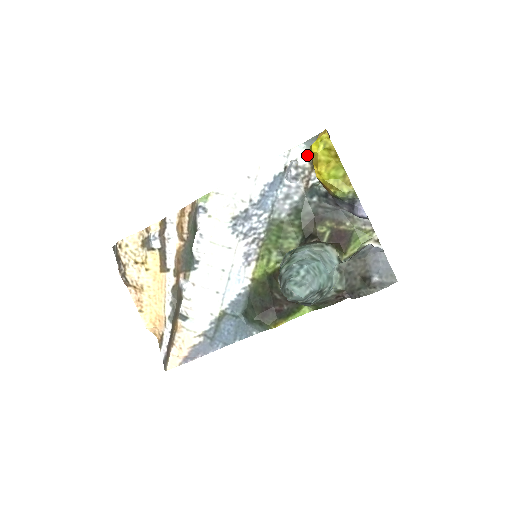
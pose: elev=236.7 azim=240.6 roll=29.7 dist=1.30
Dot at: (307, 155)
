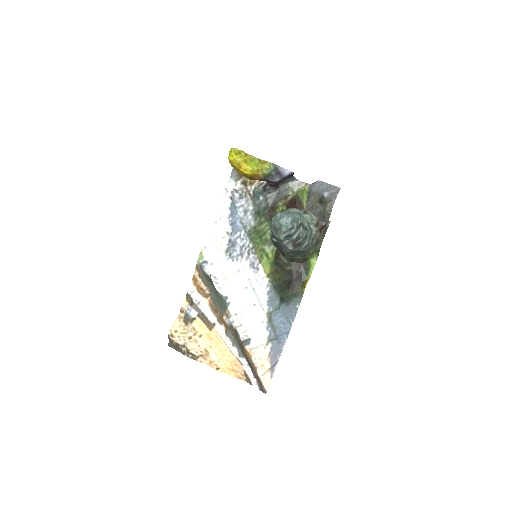
Dot at: (237, 182)
